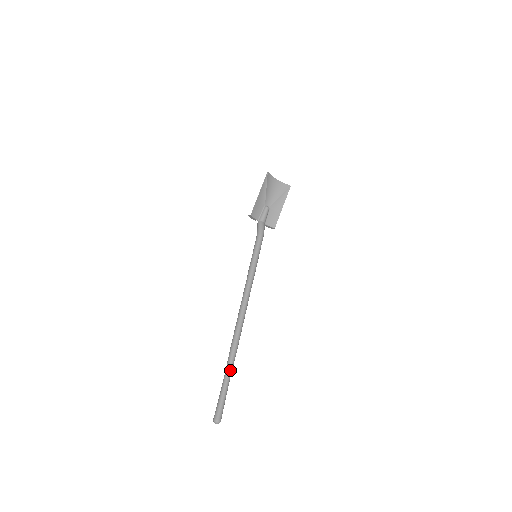
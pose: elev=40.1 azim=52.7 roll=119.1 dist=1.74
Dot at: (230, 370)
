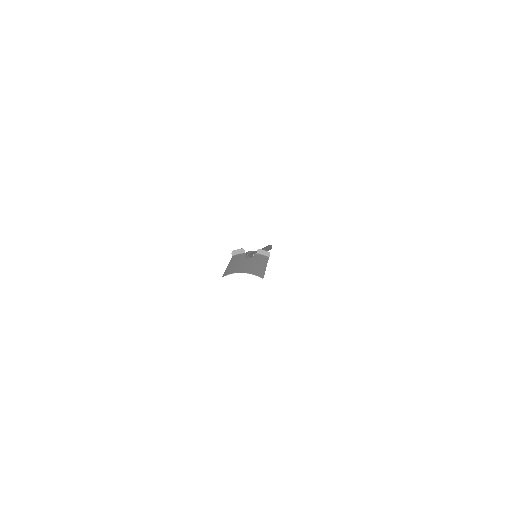
Dot at: occluded
